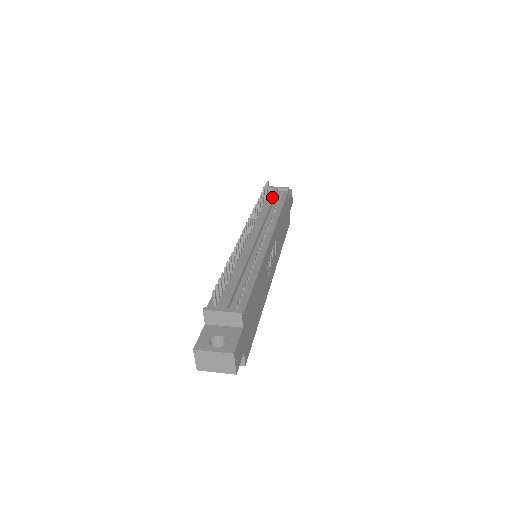
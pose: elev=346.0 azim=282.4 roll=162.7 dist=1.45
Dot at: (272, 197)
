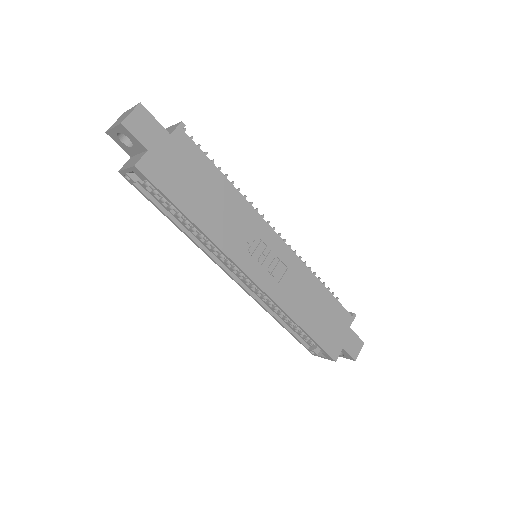
Dot at: occluded
